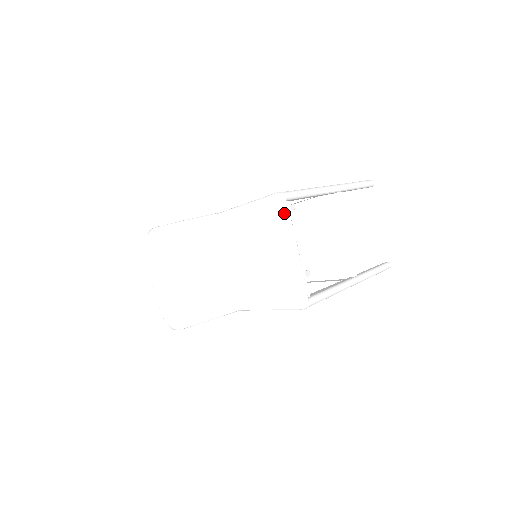
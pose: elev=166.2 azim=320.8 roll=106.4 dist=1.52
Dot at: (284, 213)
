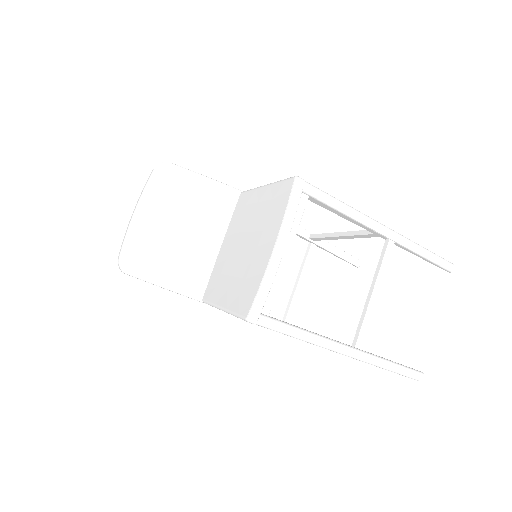
Dot at: (290, 201)
